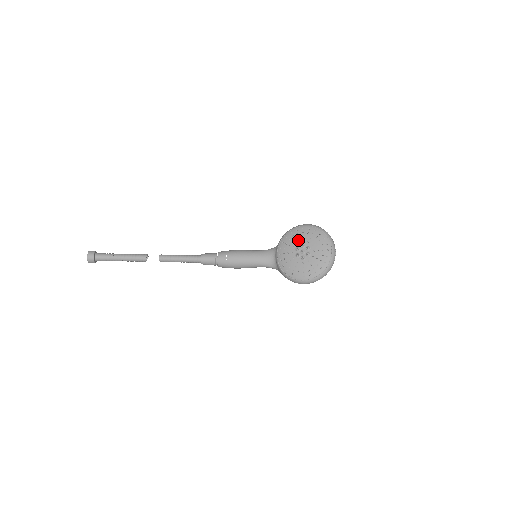
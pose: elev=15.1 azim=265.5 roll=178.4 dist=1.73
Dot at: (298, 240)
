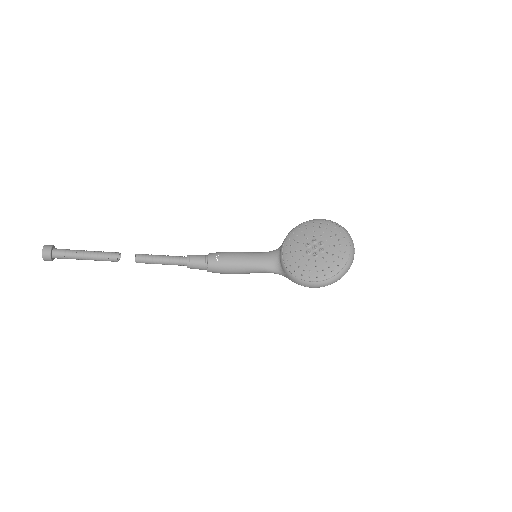
Dot at: (308, 235)
